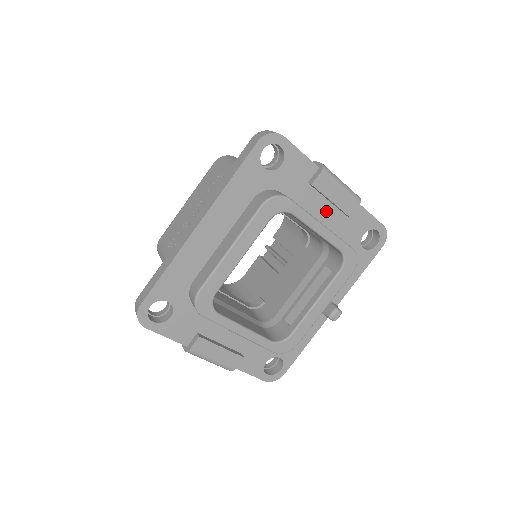
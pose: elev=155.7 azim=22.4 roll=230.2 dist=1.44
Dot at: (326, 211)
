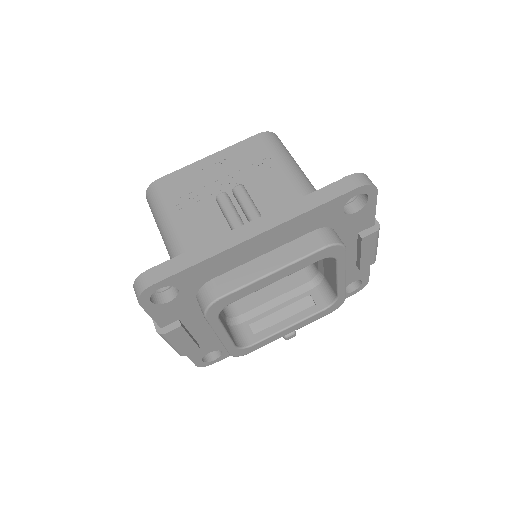
Dot at: (348, 258)
